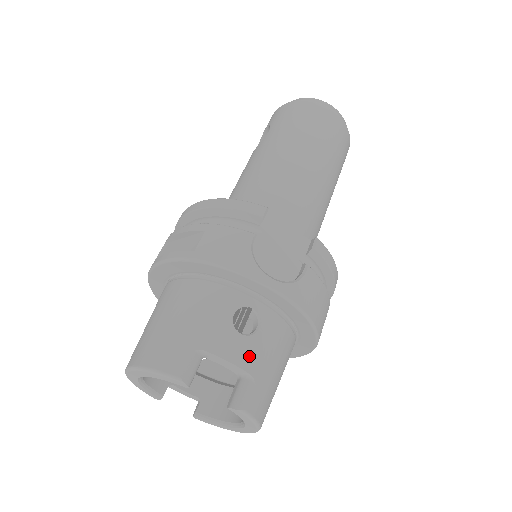
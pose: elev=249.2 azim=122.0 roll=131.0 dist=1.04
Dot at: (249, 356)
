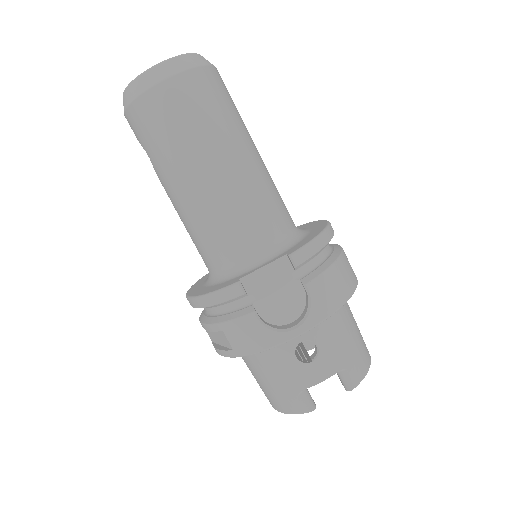
Dot at: (329, 365)
